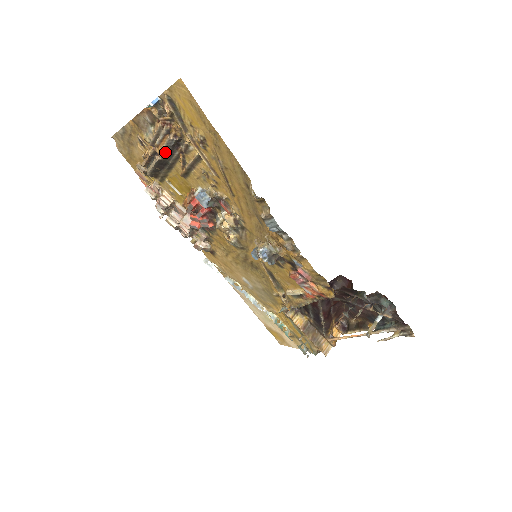
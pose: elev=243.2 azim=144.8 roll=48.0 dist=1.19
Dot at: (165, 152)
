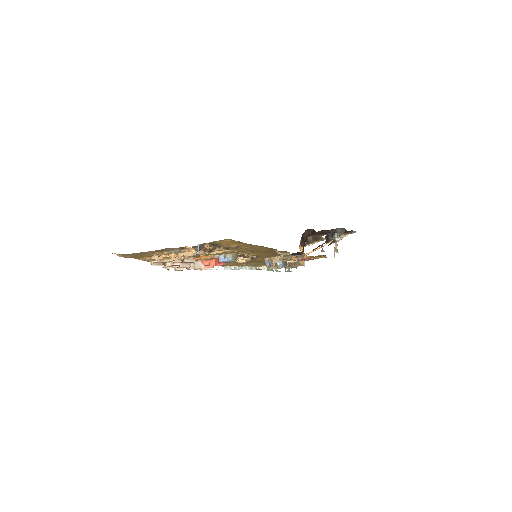
Dot at: (194, 256)
